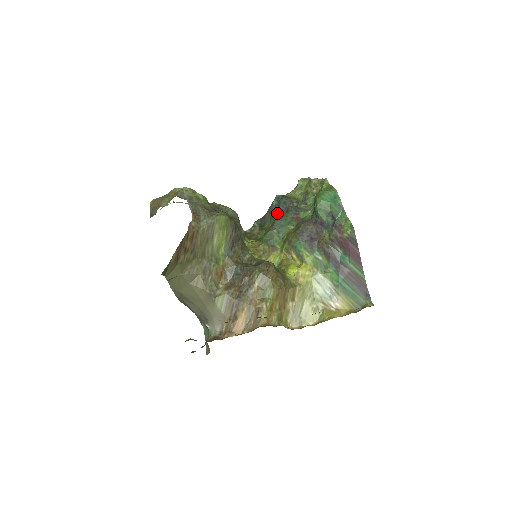
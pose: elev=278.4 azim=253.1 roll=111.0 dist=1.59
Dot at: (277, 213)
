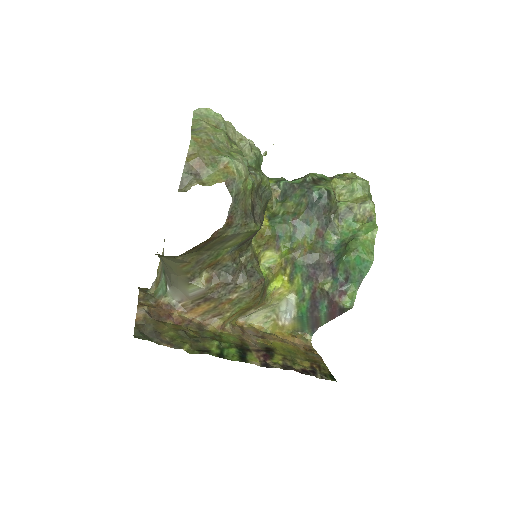
Dot at: (309, 208)
